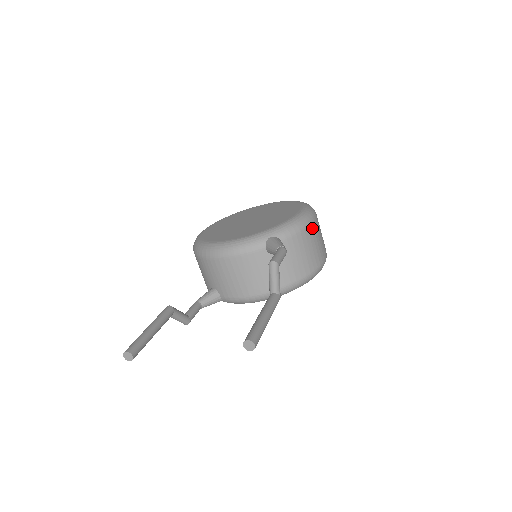
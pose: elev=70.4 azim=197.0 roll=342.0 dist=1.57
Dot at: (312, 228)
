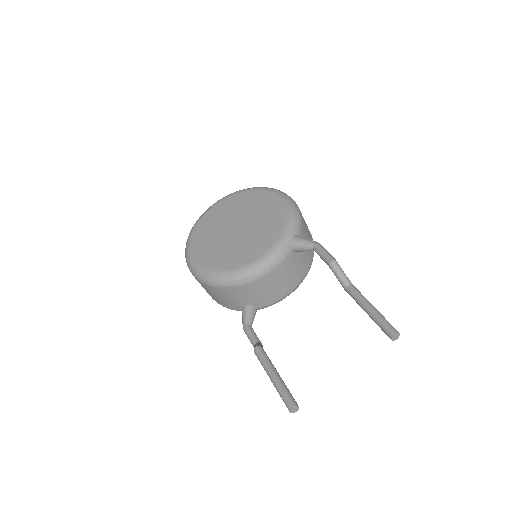
Dot at: occluded
